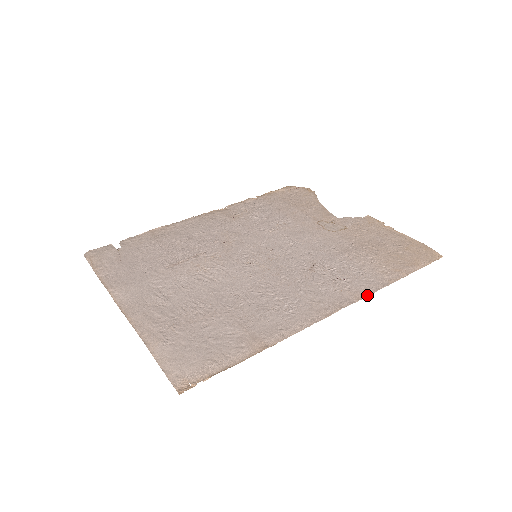
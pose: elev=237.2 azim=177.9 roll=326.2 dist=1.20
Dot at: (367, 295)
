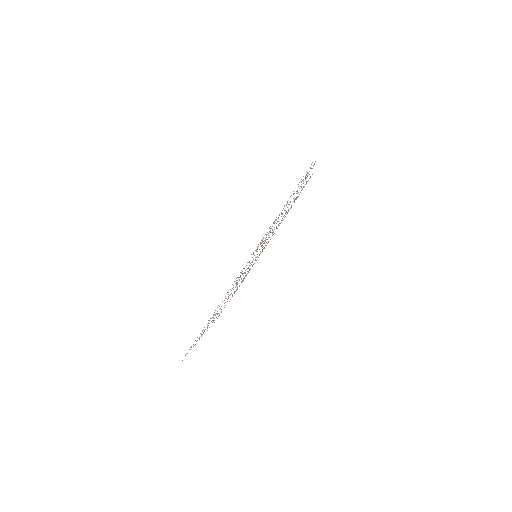
Dot at: occluded
